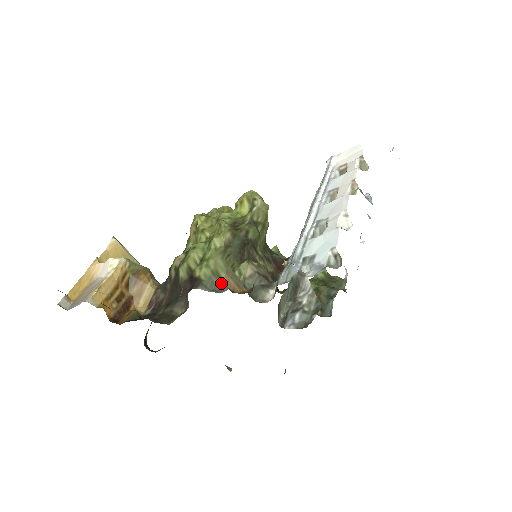
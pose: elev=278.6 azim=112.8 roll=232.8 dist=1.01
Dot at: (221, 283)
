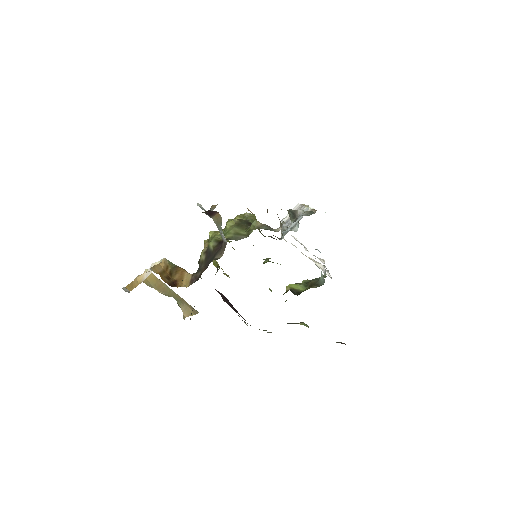
Dot at: (243, 236)
